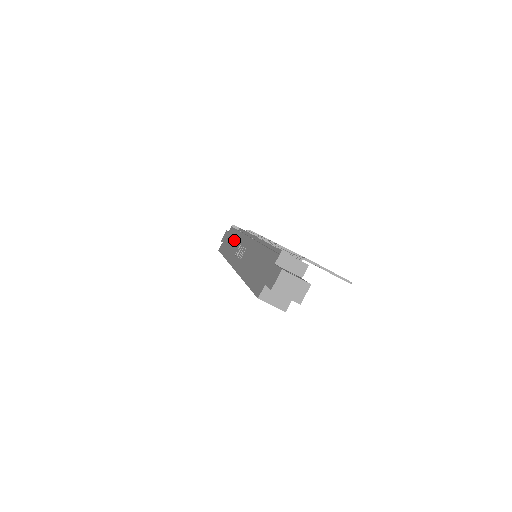
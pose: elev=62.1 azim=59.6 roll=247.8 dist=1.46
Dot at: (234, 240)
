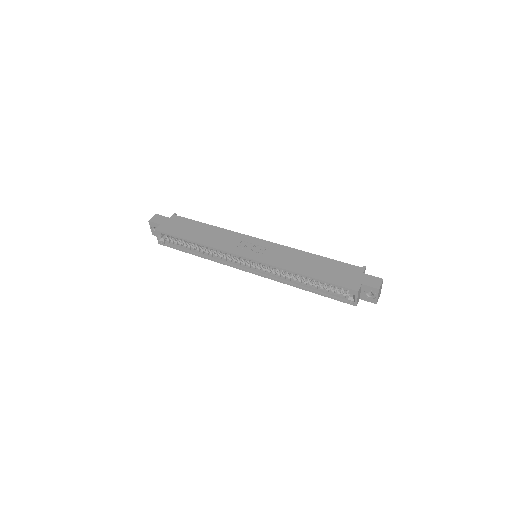
Dot at: (211, 232)
